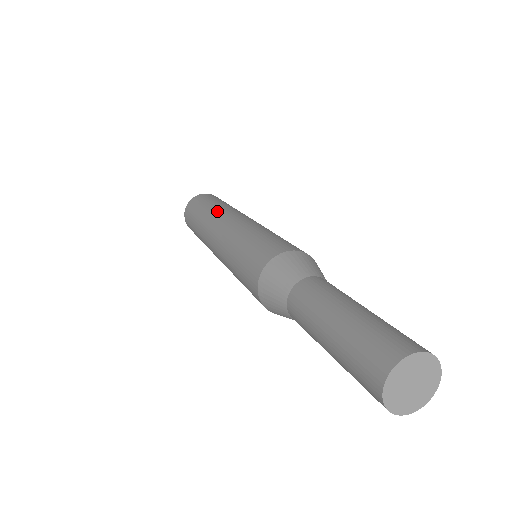
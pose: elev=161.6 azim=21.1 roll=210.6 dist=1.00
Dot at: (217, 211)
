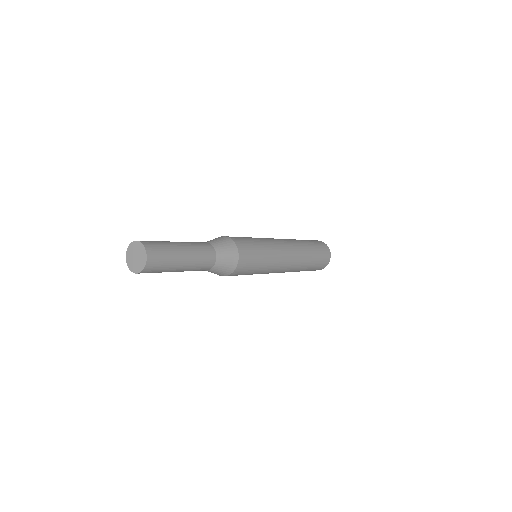
Dot at: (296, 242)
